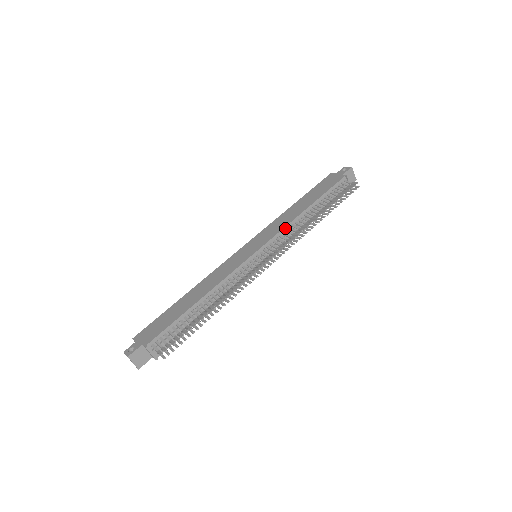
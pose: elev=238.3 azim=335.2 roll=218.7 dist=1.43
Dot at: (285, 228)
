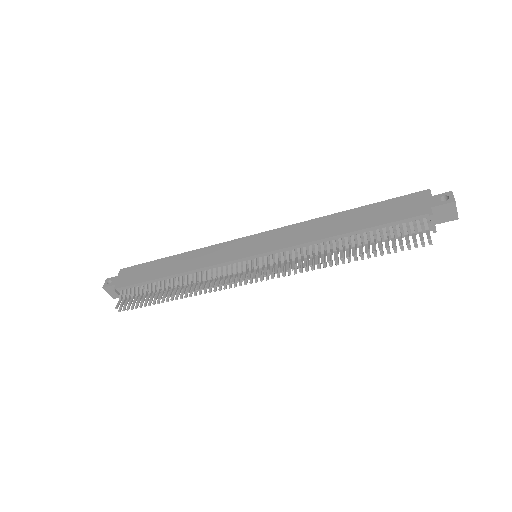
Dot at: (298, 246)
